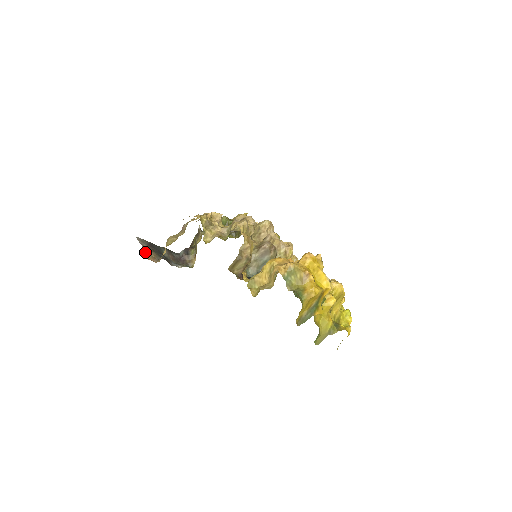
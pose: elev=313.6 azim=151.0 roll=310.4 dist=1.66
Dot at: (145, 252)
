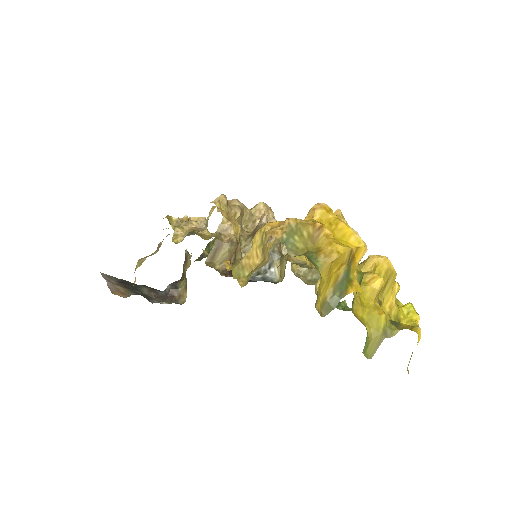
Dot at: (110, 287)
